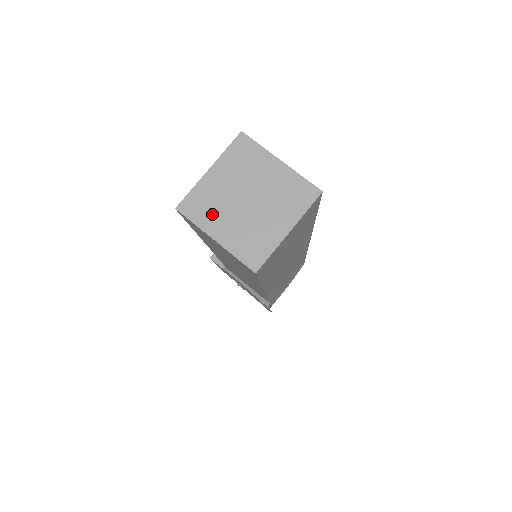
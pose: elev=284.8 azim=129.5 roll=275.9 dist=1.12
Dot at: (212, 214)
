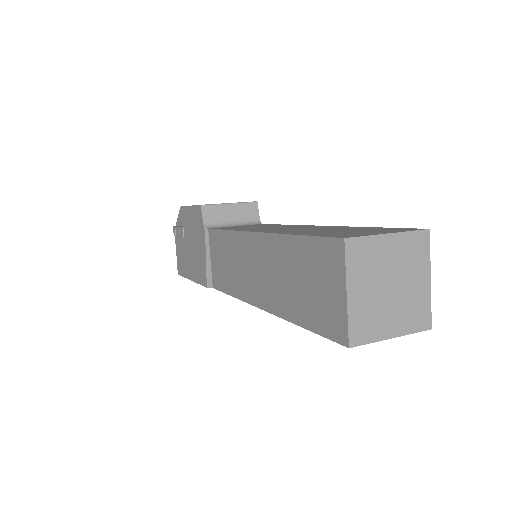
Dot at: (362, 271)
